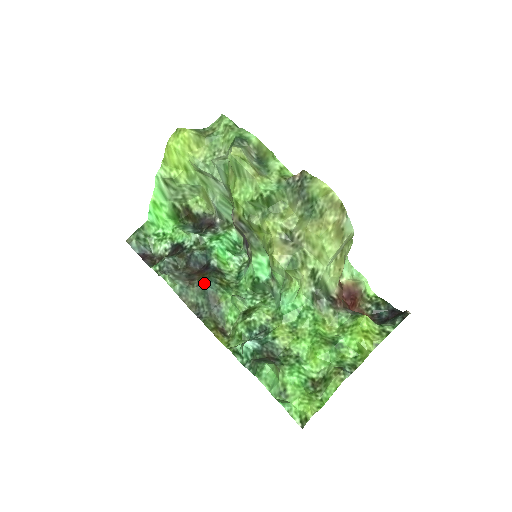
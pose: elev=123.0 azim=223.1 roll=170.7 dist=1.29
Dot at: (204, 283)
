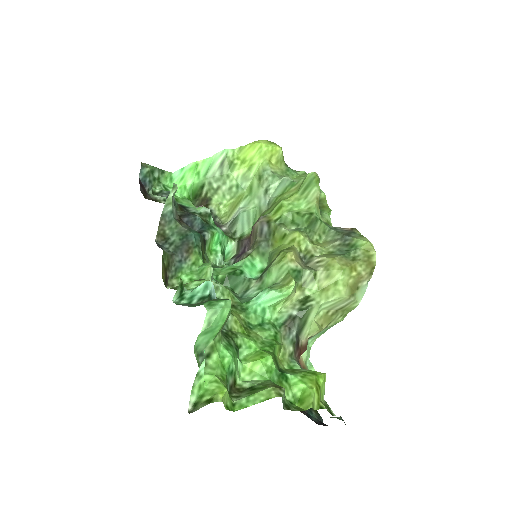
Dot at: (193, 231)
